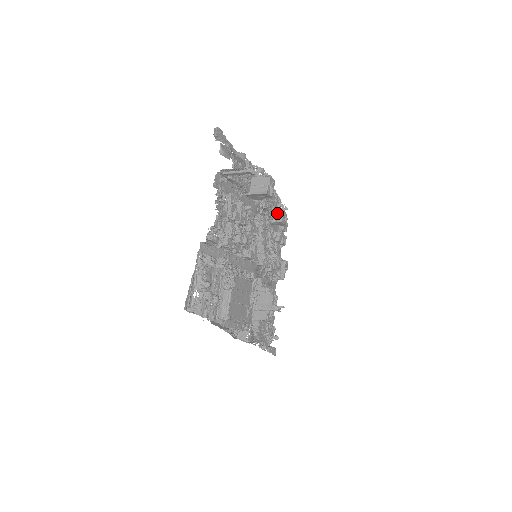
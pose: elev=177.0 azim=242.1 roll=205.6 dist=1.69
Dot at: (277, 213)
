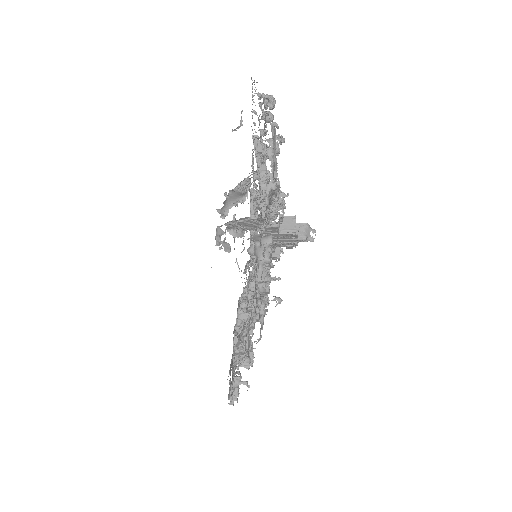
Dot at: occluded
